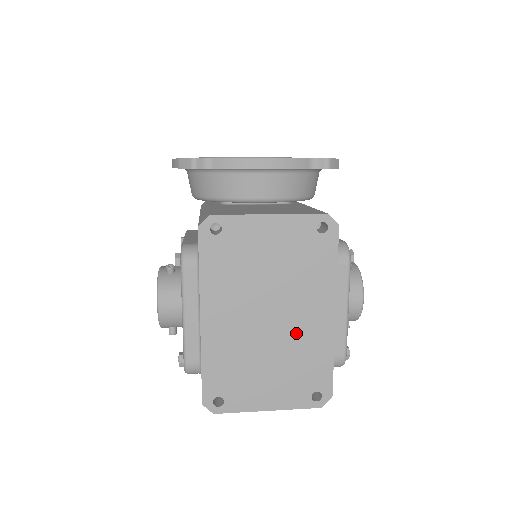
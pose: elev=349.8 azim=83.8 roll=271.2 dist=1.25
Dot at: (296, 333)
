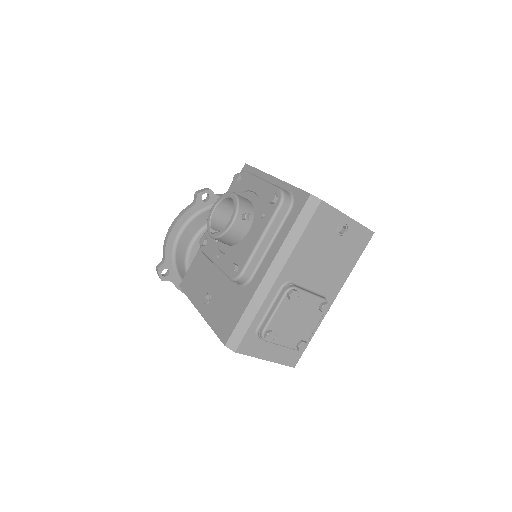
Dot at: occluded
